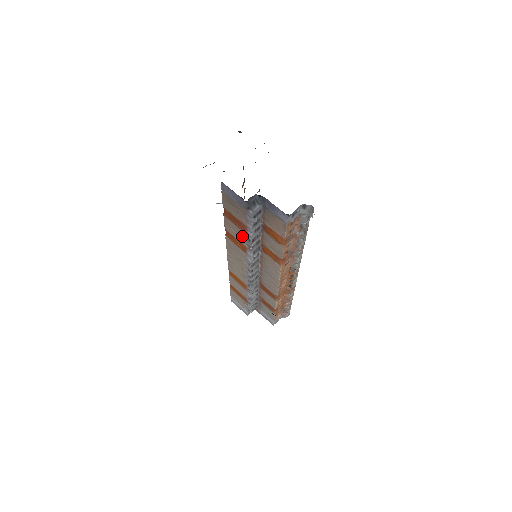
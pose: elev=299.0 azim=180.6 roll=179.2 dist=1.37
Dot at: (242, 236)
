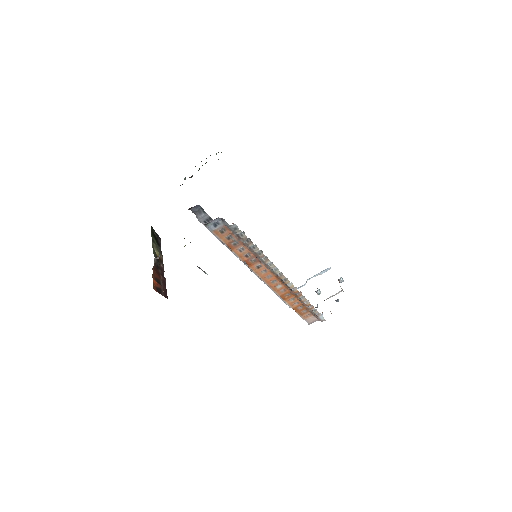
Dot at: occluded
